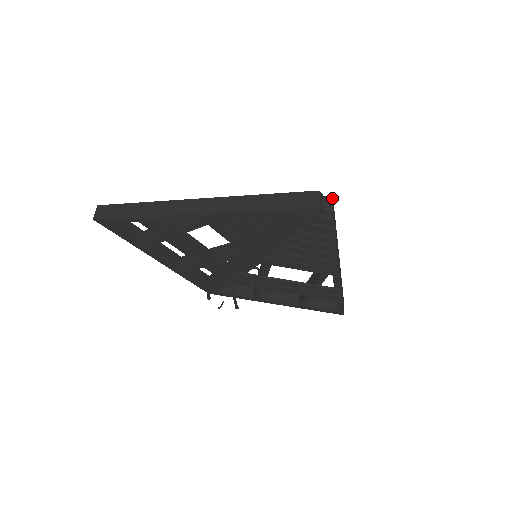
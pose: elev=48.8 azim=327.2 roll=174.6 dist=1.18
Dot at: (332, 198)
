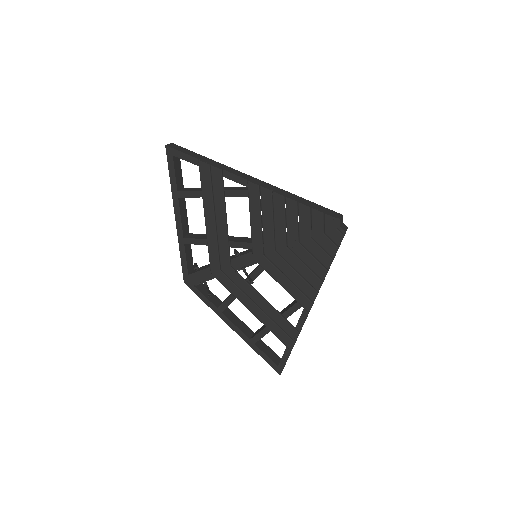
Dot at: (347, 227)
